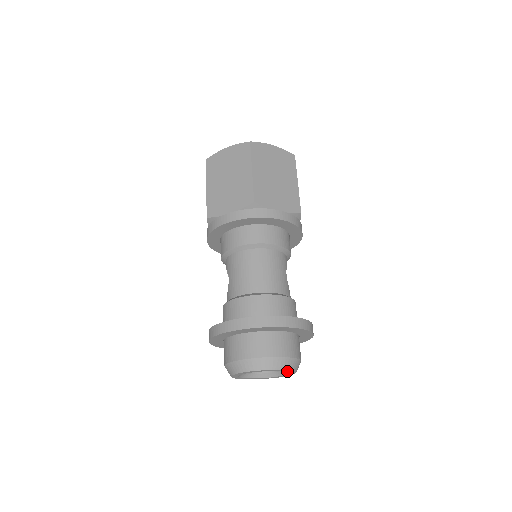
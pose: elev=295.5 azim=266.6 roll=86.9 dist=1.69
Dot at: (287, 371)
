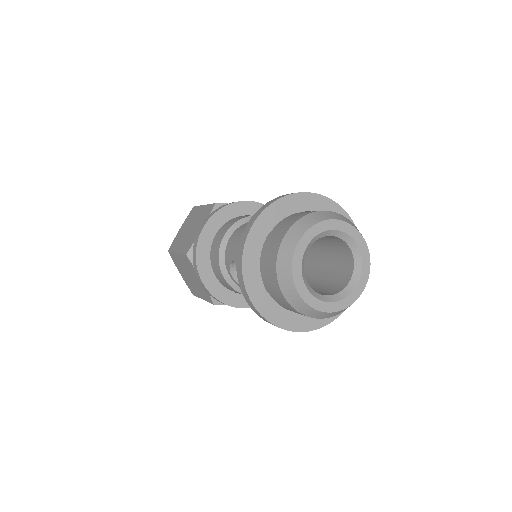
Dot at: (348, 232)
